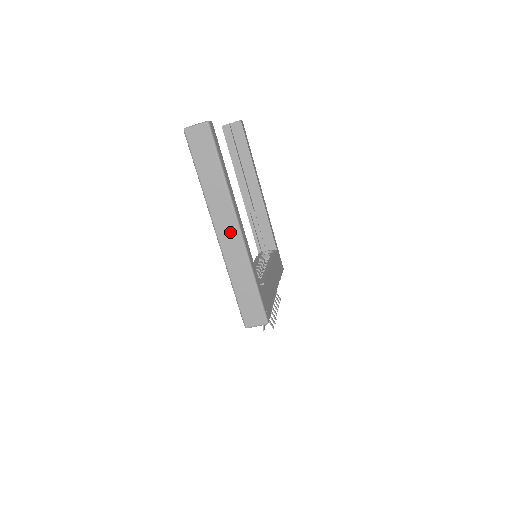
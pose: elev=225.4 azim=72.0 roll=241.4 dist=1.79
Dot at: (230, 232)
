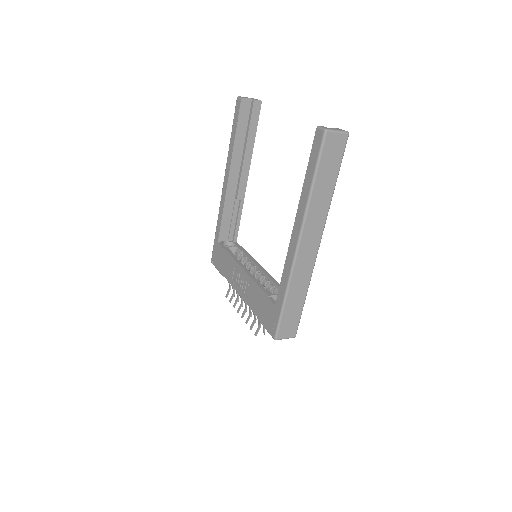
Dot at: (311, 246)
